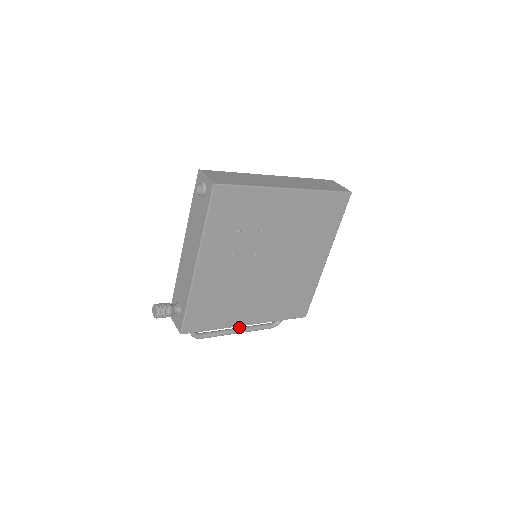
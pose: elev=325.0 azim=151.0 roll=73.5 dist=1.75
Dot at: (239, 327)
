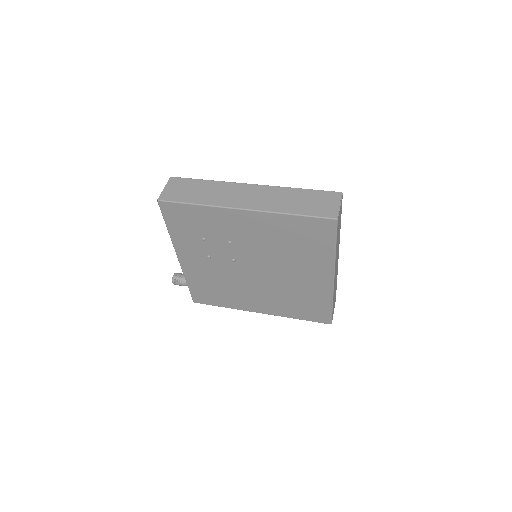
Dot at: occluded
